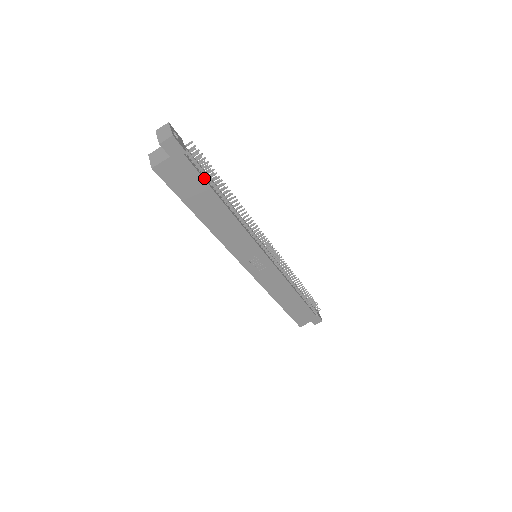
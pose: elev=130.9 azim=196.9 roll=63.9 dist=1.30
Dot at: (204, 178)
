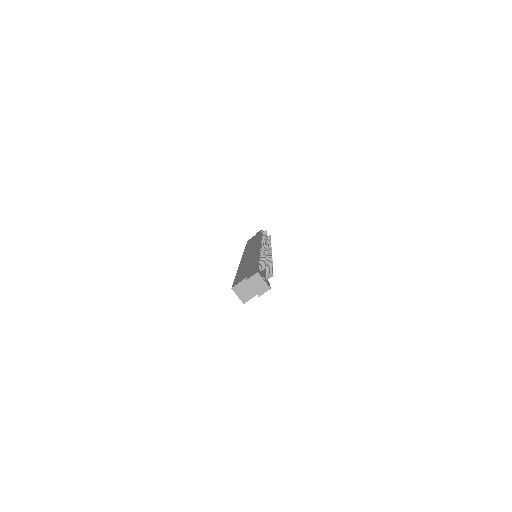
Dot at: occluded
